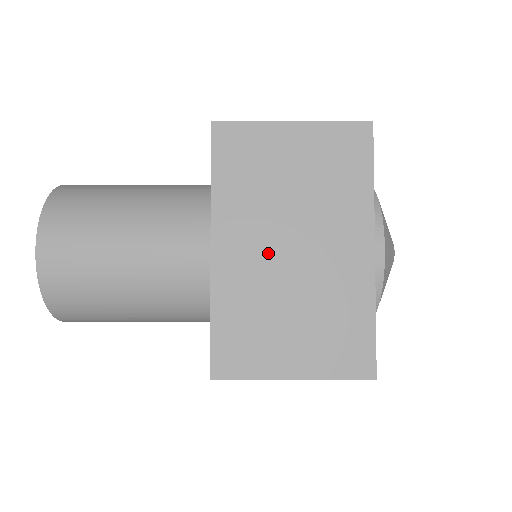
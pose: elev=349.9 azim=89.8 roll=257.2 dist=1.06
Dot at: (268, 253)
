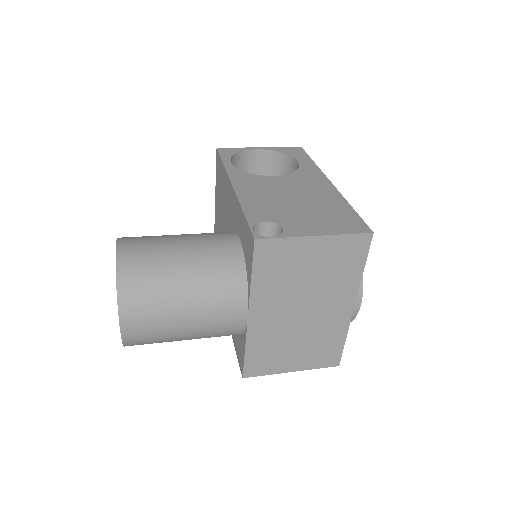
Dot at: (286, 315)
